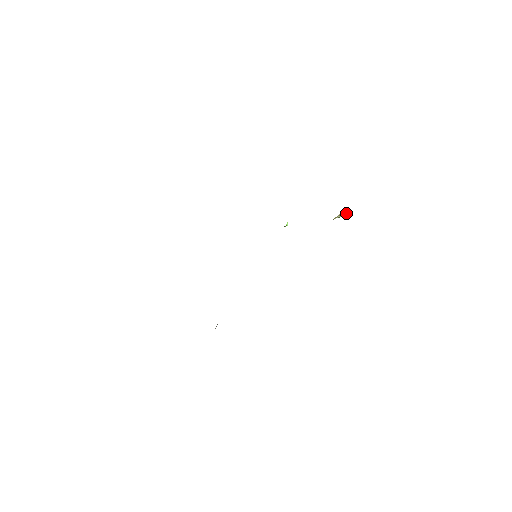
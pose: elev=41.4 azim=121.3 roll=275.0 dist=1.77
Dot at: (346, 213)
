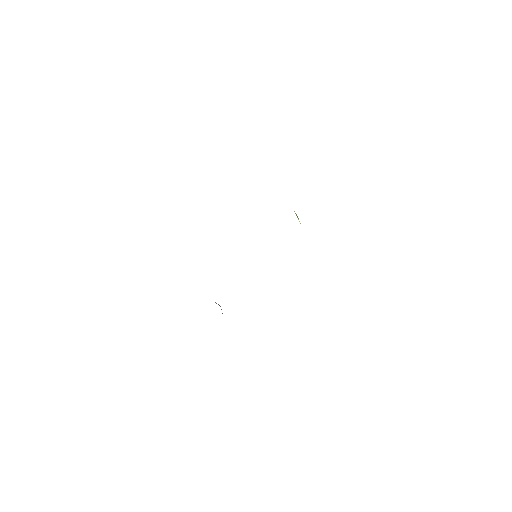
Dot at: occluded
